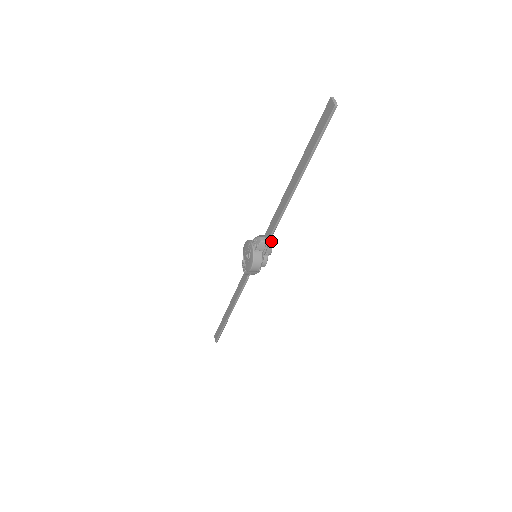
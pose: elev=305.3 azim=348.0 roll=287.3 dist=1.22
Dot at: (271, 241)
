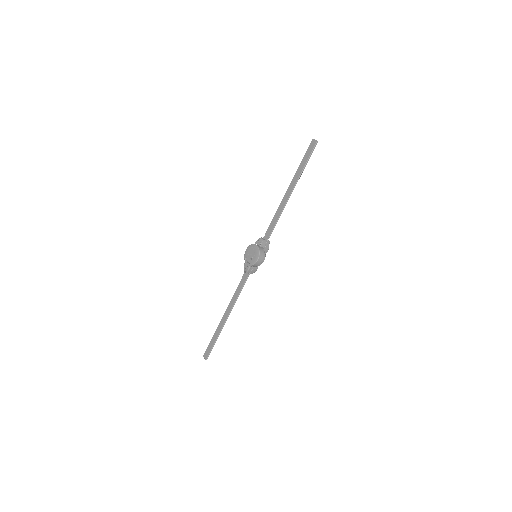
Dot at: (269, 241)
